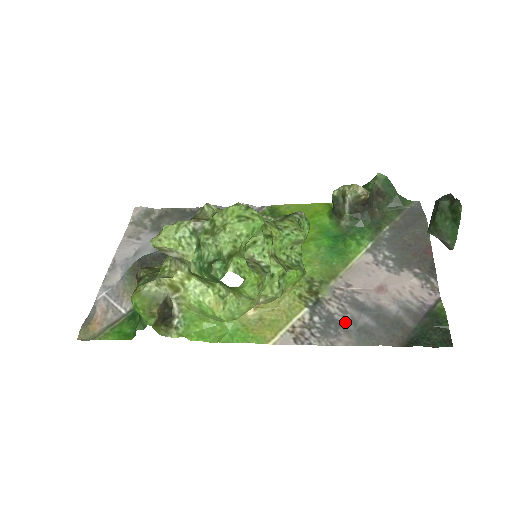
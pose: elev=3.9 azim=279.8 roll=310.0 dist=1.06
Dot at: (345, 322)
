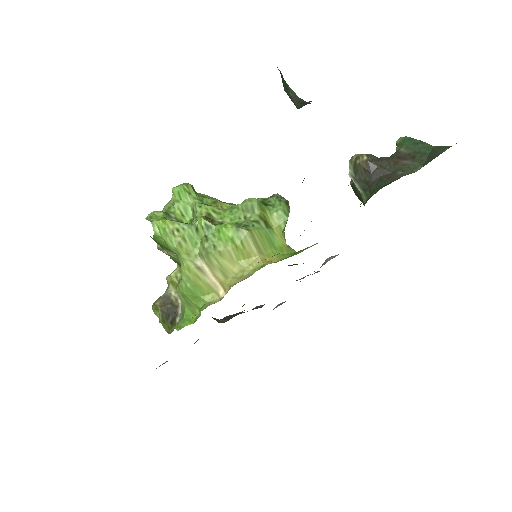
Dot at: occluded
